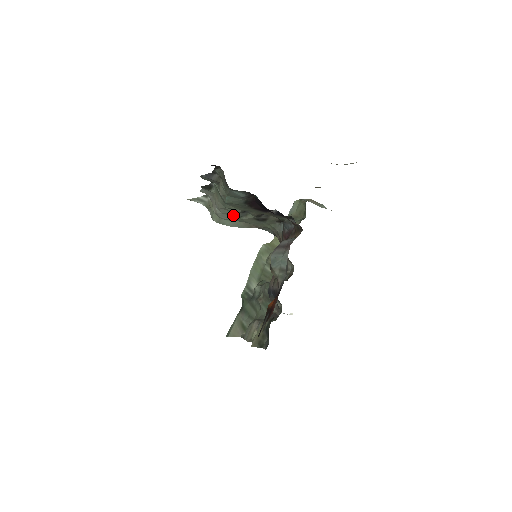
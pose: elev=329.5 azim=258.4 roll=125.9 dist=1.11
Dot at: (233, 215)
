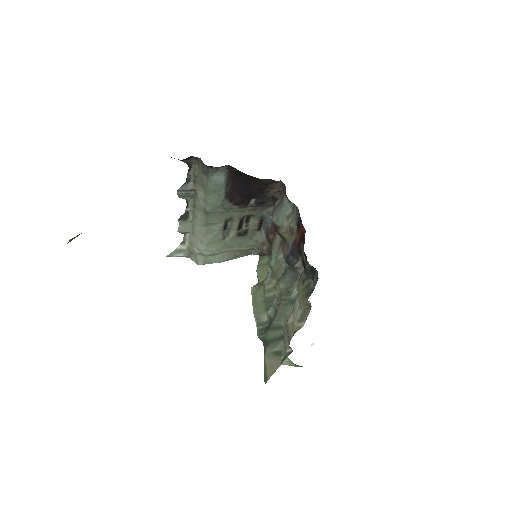
Dot at: (216, 240)
